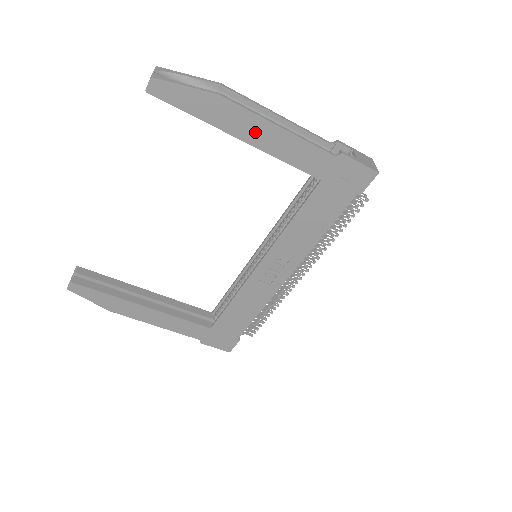
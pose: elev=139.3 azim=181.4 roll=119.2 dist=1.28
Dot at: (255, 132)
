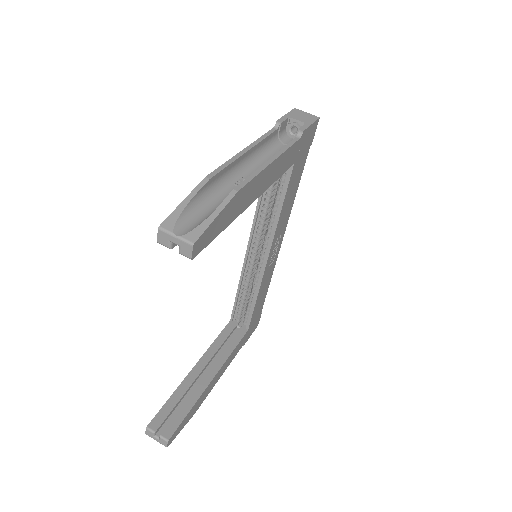
Dot at: (260, 186)
